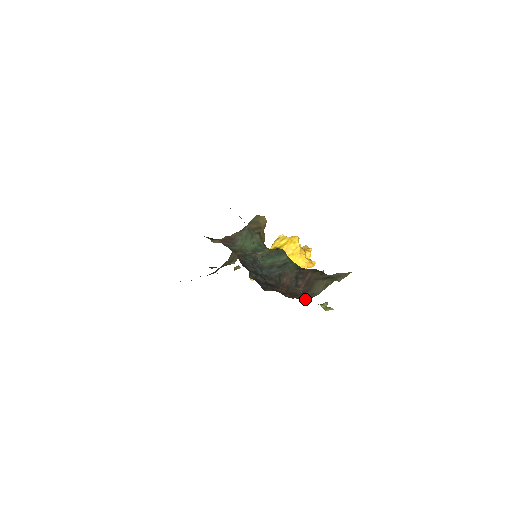
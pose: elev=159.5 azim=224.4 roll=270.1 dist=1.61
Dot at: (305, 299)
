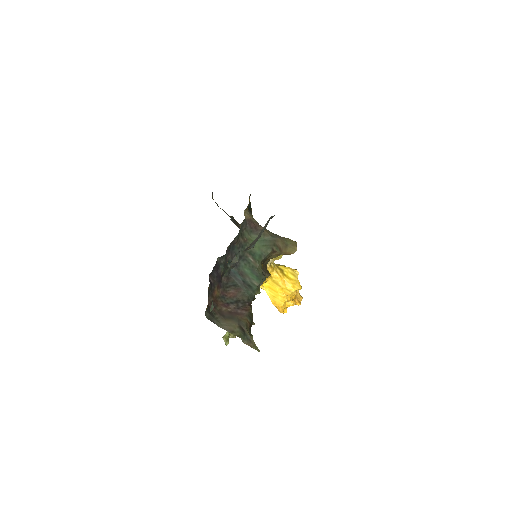
Dot at: (209, 316)
